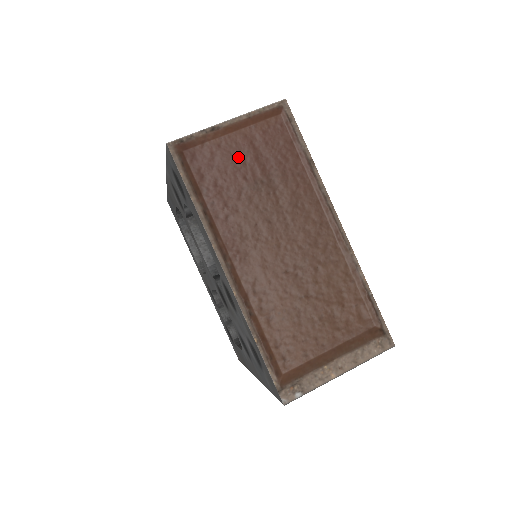
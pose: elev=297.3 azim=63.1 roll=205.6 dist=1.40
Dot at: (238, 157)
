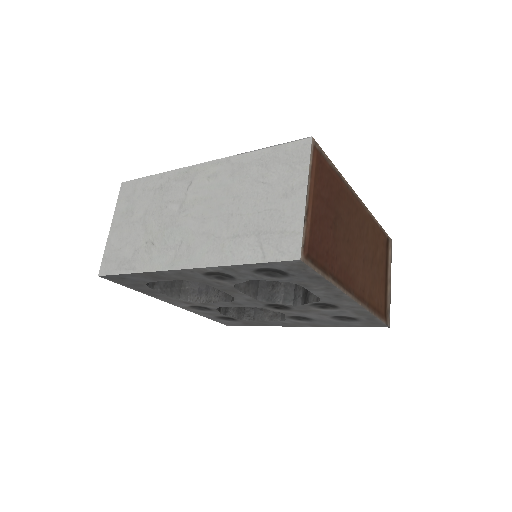
Dot at: (322, 217)
